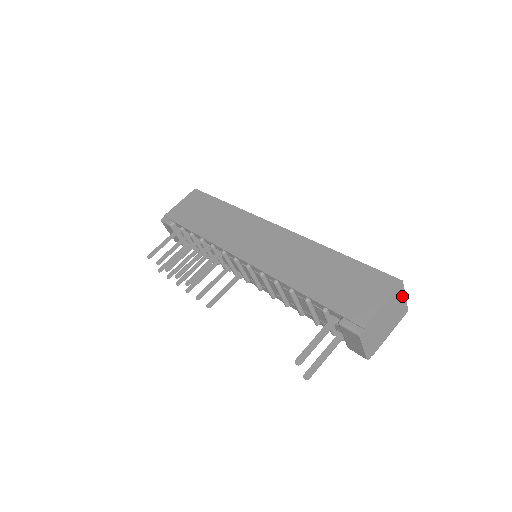
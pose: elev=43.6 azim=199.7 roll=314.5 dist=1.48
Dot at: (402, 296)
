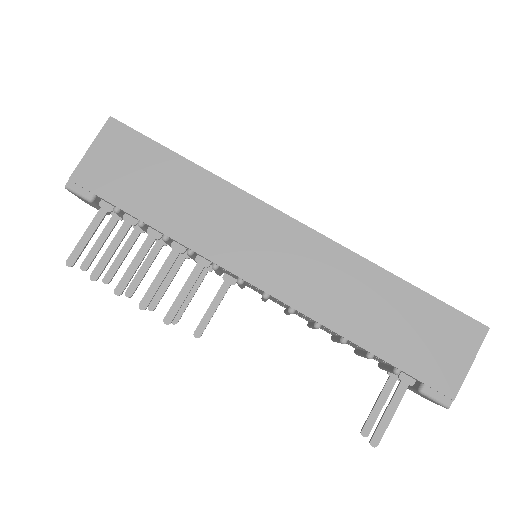
Dot at: occluded
